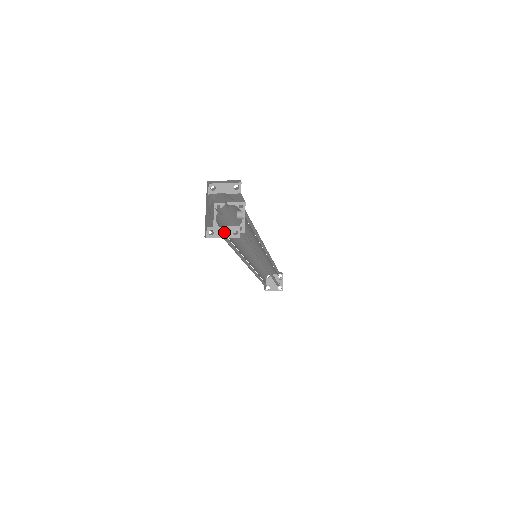
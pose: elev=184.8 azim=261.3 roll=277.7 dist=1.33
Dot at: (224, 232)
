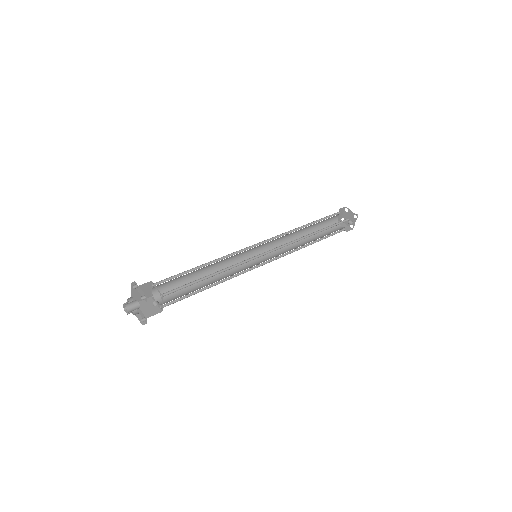
Dot at: (141, 314)
